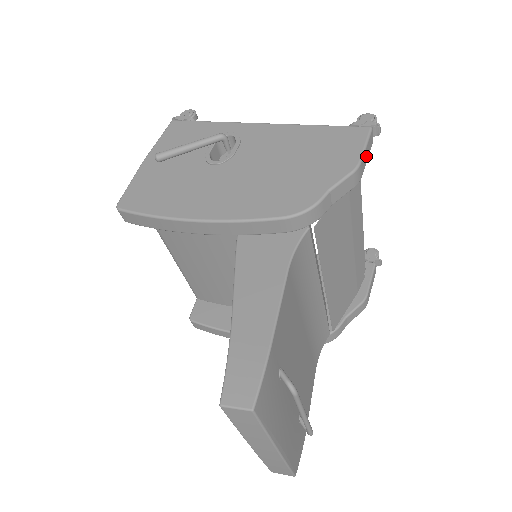
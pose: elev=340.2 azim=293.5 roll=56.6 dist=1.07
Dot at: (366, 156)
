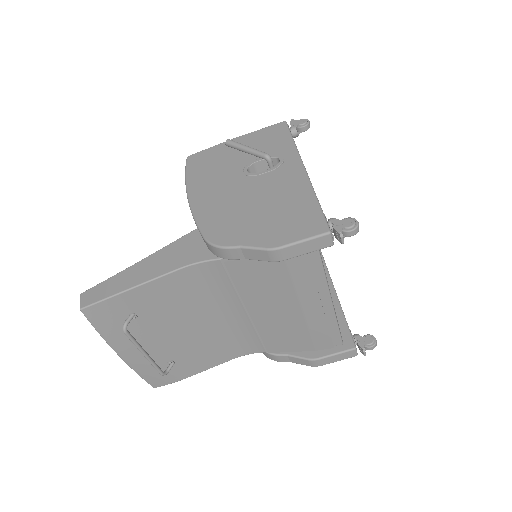
Dot at: (303, 249)
